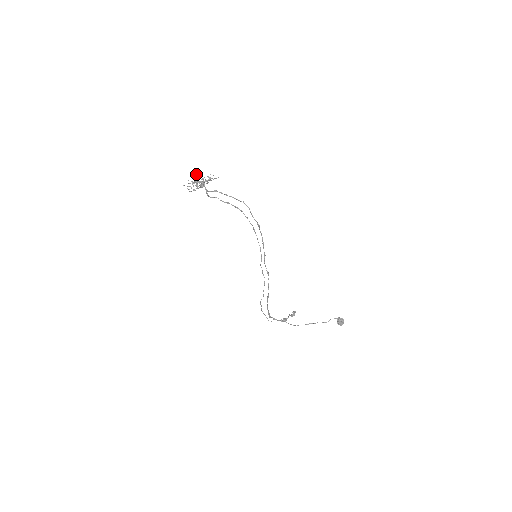
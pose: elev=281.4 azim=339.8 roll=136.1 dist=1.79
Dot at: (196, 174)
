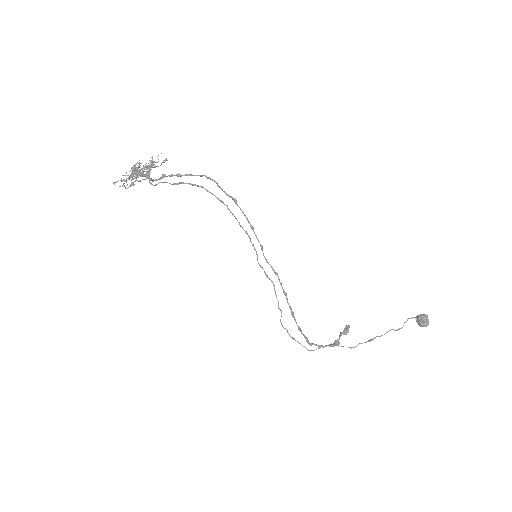
Dot at: occluded
